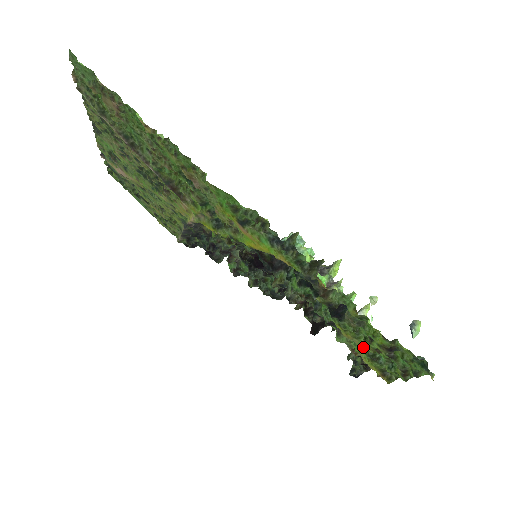
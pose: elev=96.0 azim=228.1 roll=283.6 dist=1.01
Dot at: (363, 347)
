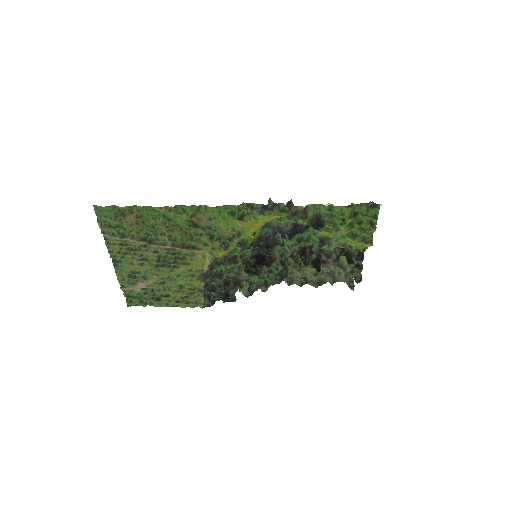
Dot at: (345, 235)
